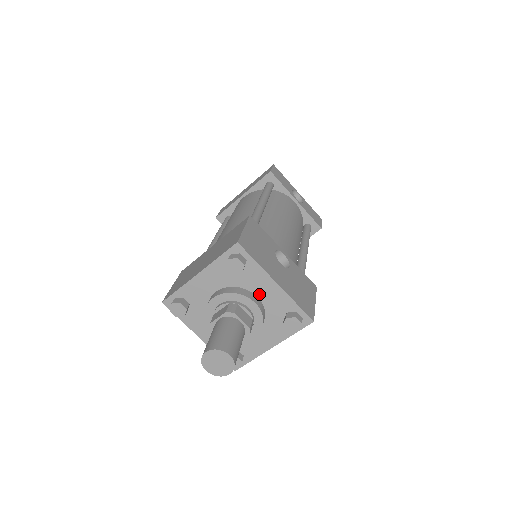
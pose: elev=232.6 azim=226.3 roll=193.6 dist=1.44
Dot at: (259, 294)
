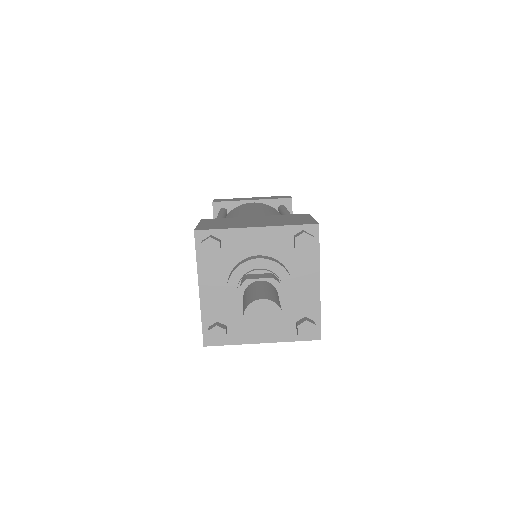
Dot at: (296, 283)
